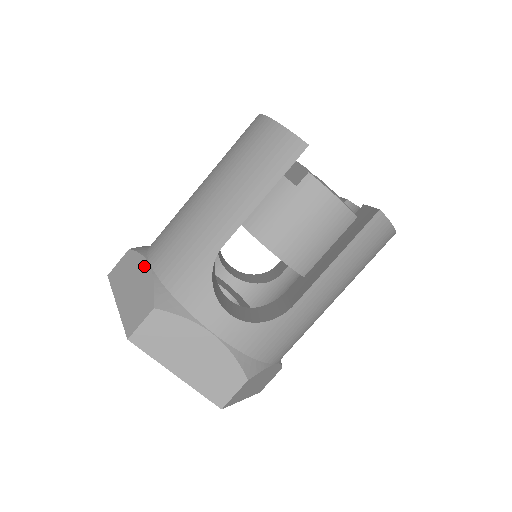
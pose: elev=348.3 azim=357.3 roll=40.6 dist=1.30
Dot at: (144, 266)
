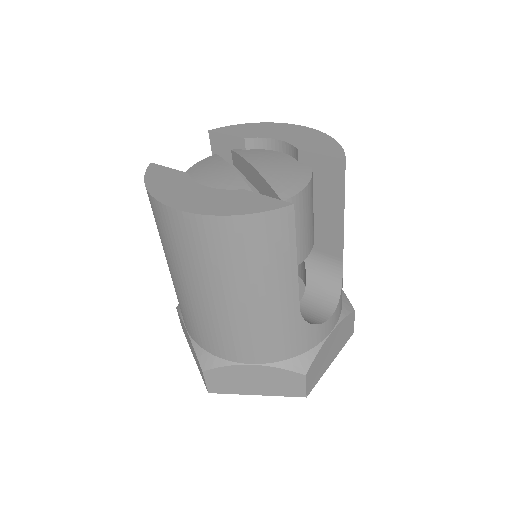
Dot at: (247, 369)
